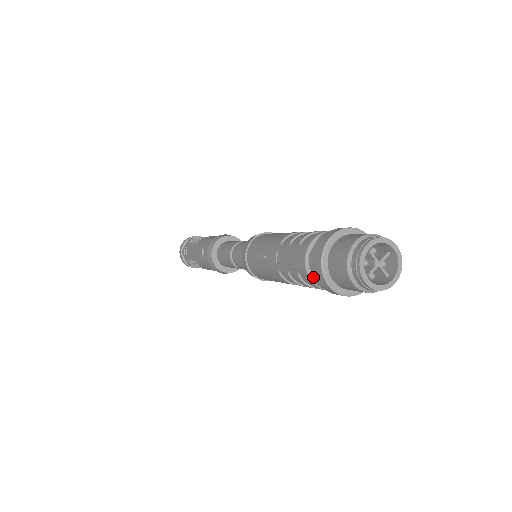
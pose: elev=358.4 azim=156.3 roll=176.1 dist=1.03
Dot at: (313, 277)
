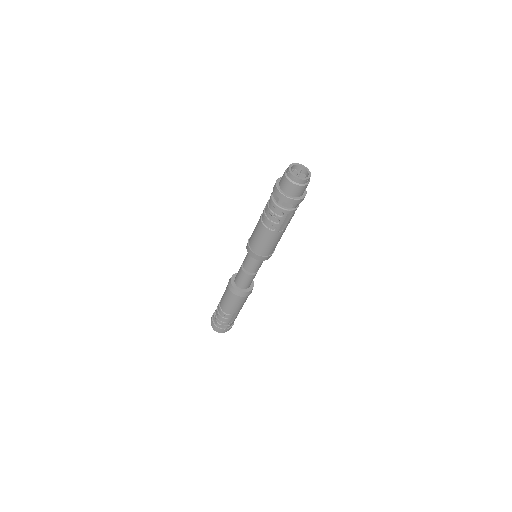
Dot at: occluded
